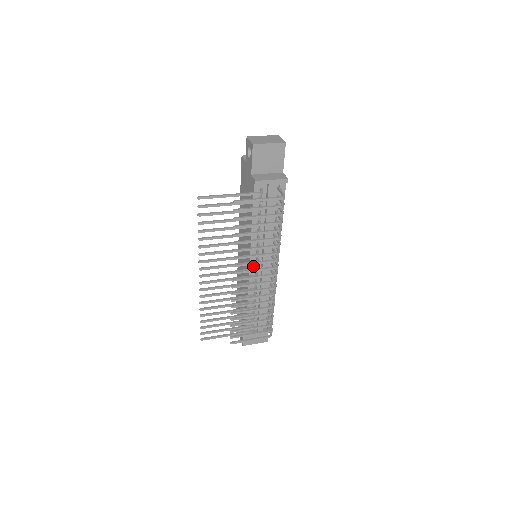
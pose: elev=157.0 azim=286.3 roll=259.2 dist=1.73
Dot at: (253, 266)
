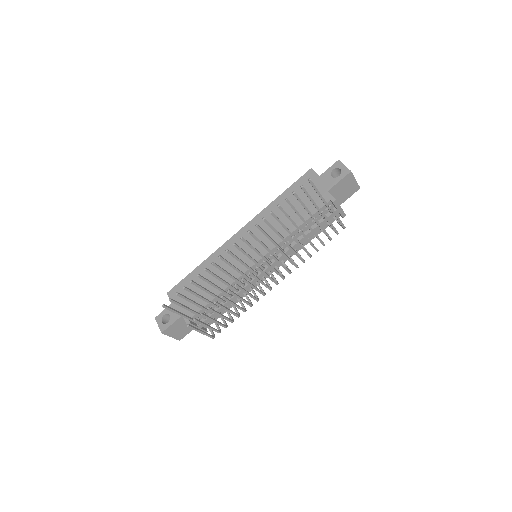
Dot at: occluded
